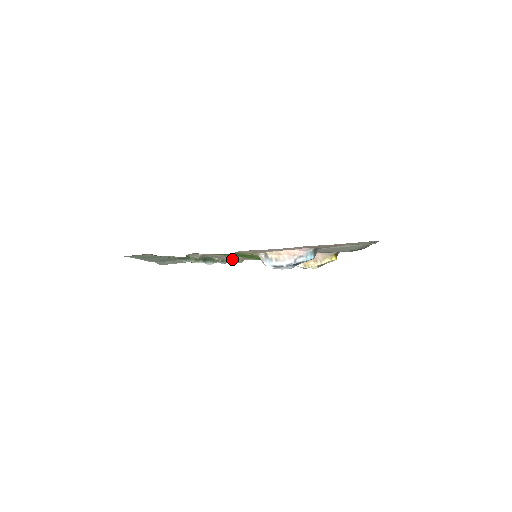
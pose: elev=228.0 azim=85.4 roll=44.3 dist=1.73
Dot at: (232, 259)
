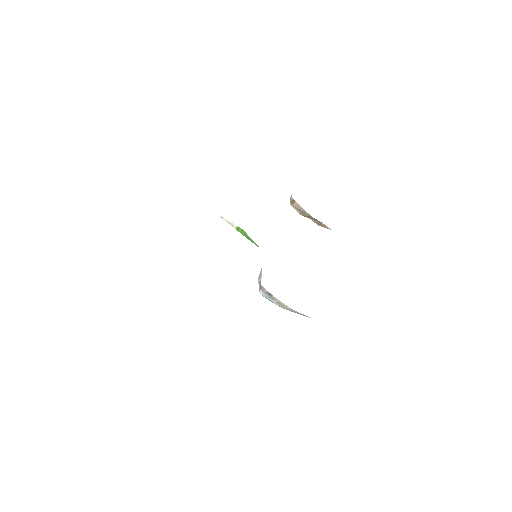
Dot at: occluded
